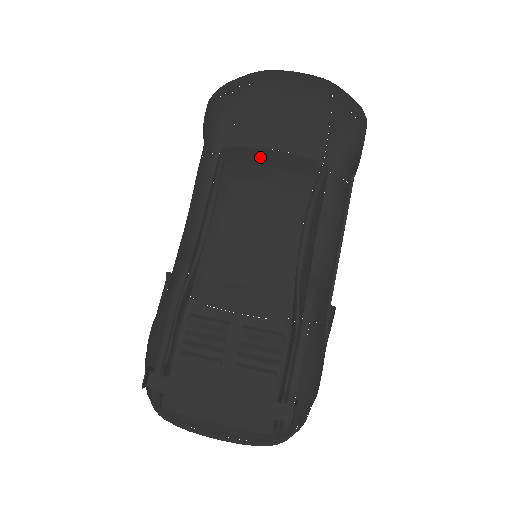
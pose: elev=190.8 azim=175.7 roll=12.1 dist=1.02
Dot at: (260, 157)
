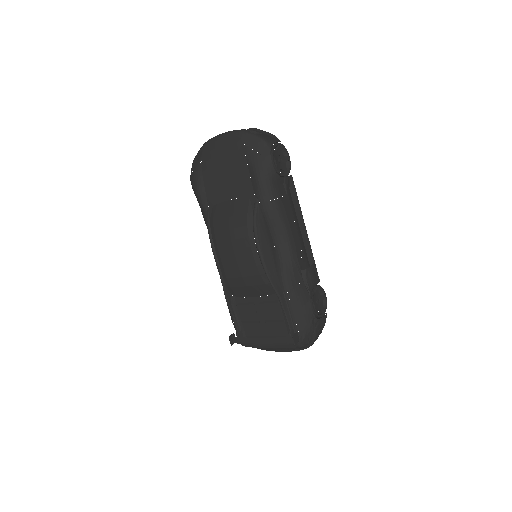
Dot at: (223, 211)
